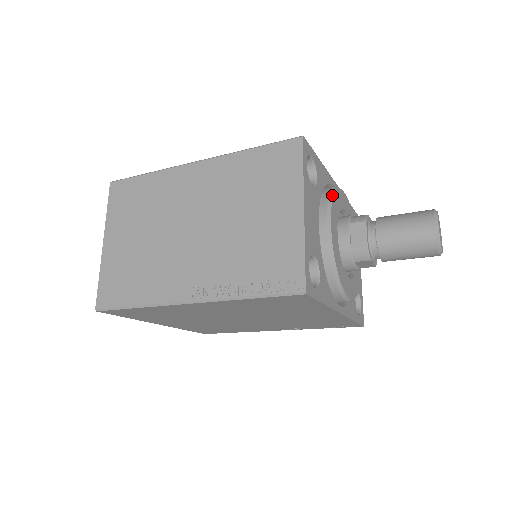
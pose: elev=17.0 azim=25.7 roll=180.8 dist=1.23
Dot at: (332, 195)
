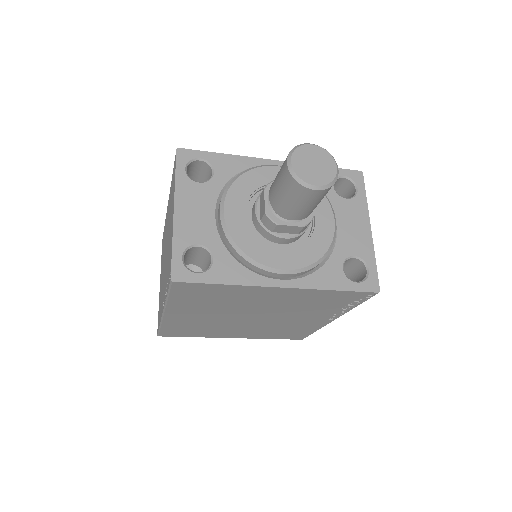
Dot at: (234, 180)
